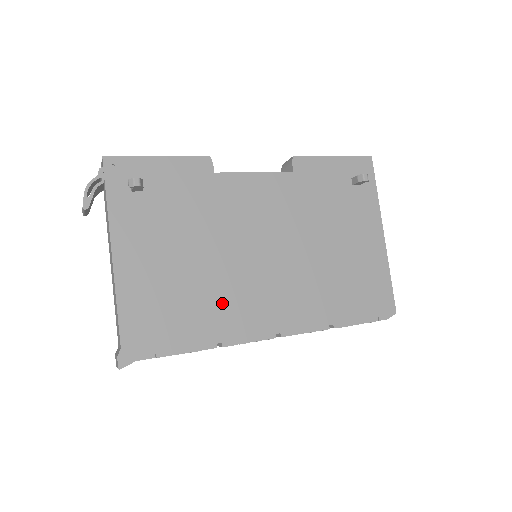
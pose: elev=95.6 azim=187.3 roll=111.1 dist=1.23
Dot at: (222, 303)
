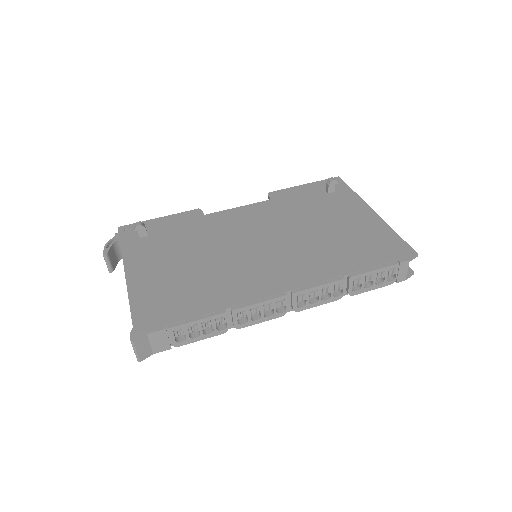
Dot at: (225, 282)
